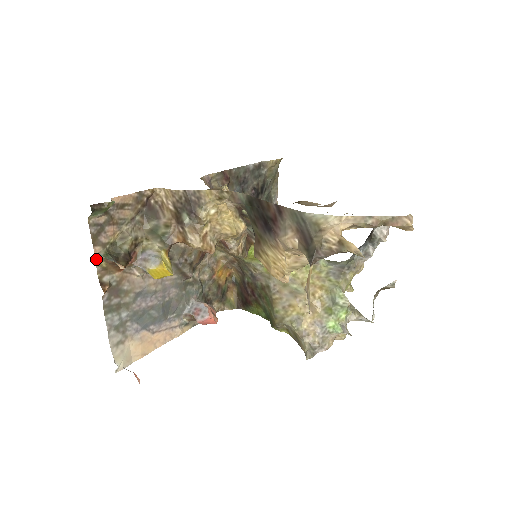
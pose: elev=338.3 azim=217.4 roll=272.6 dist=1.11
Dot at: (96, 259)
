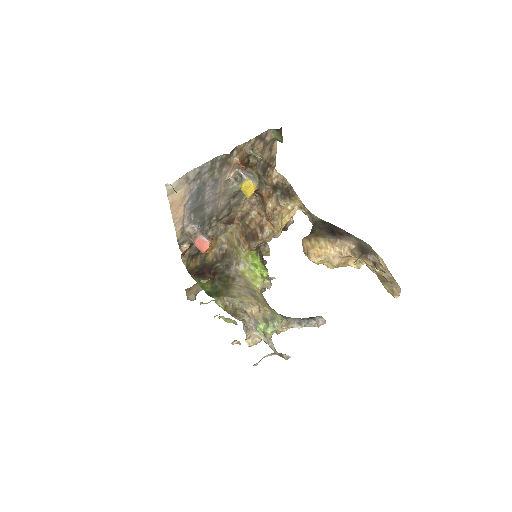
Dot at: (248, 141)
